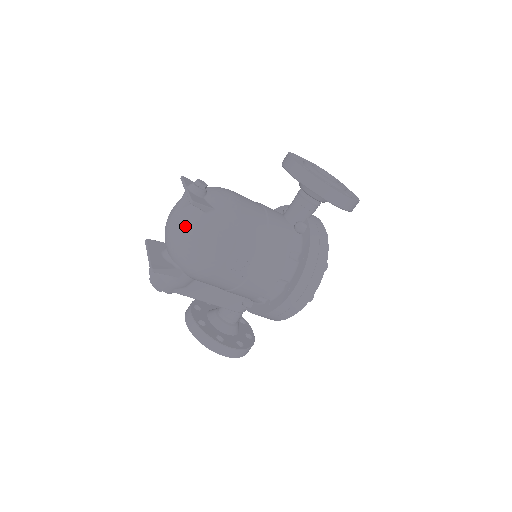
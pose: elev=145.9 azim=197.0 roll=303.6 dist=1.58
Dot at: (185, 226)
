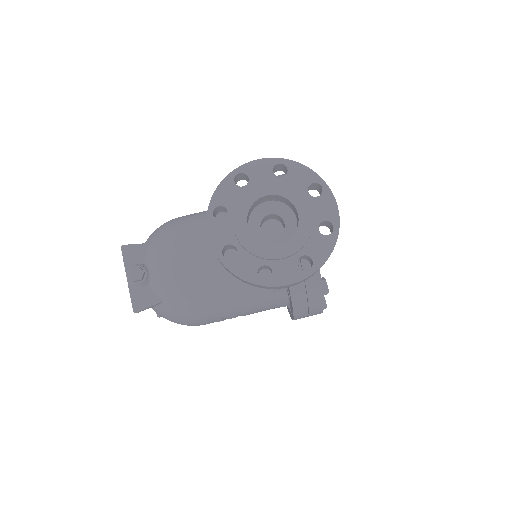
Dot at: occluded
